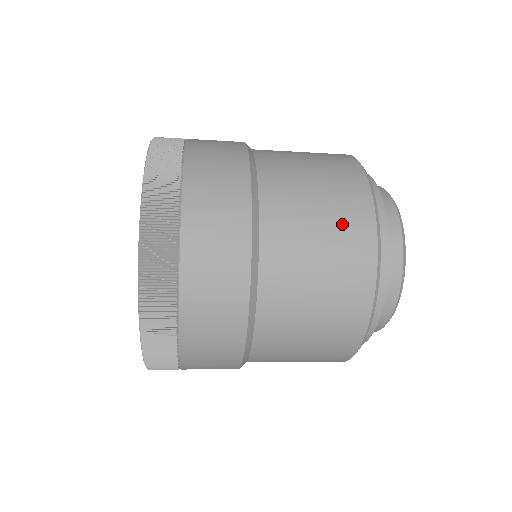
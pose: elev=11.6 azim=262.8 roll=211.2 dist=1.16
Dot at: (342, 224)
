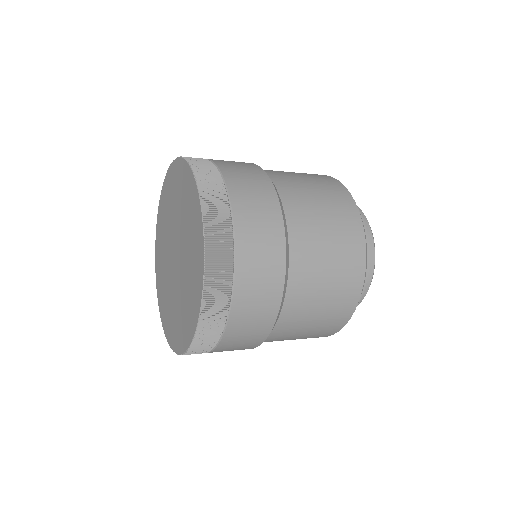
Dot at: (329, 320)
